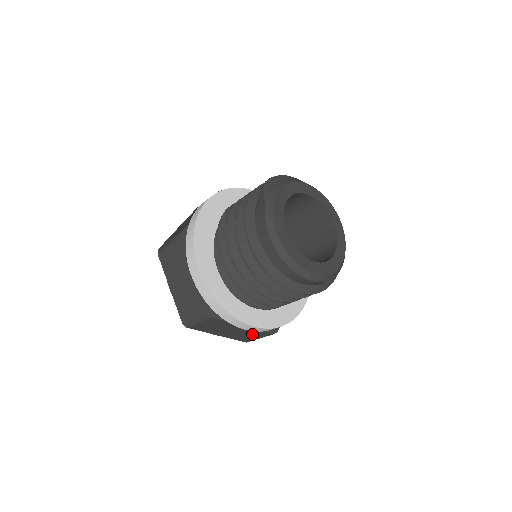
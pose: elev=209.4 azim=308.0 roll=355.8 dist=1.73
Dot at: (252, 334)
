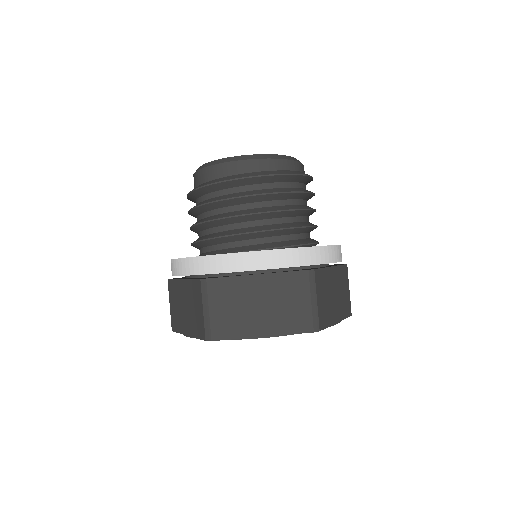
Dot at: (290, 294)
